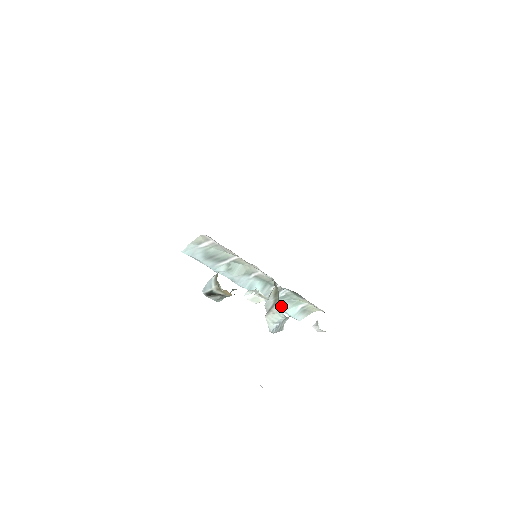
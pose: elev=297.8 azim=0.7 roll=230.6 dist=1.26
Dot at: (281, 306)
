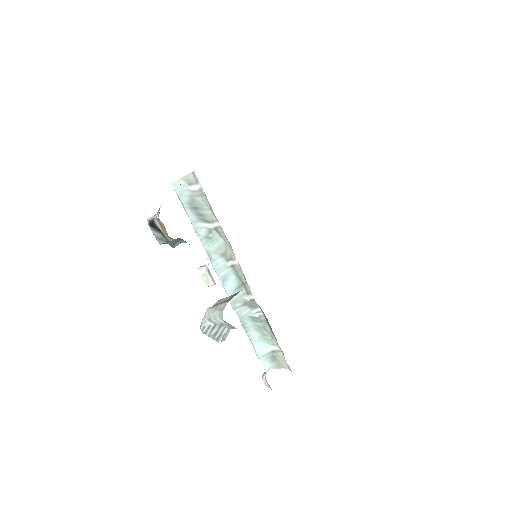
Dot at: (250, 331)
